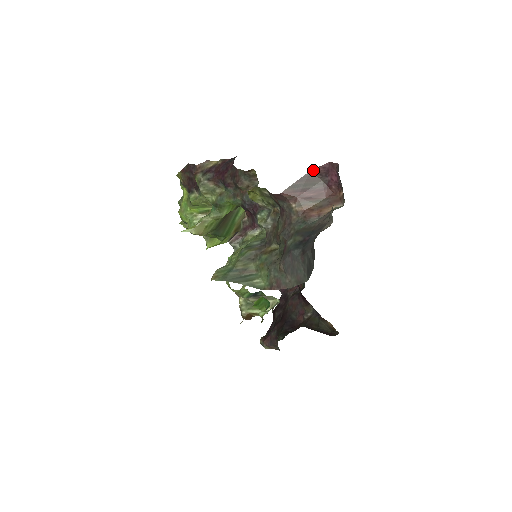
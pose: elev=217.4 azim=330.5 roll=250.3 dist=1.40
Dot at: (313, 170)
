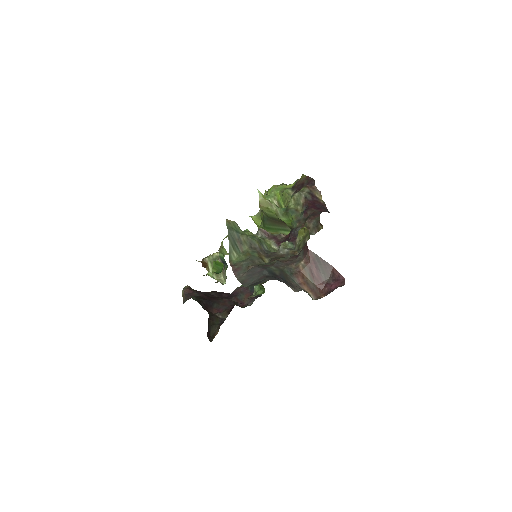
Dot at: (335, 269)
